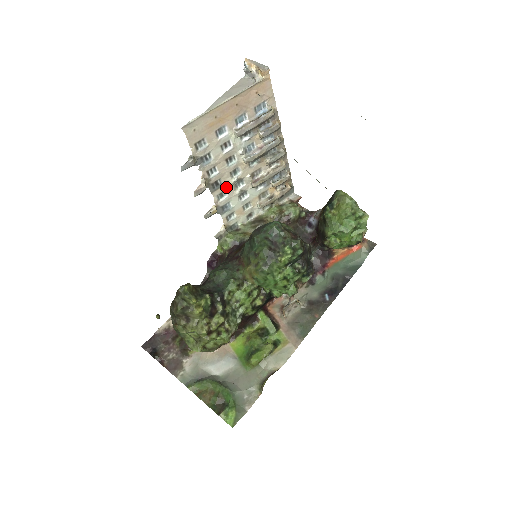
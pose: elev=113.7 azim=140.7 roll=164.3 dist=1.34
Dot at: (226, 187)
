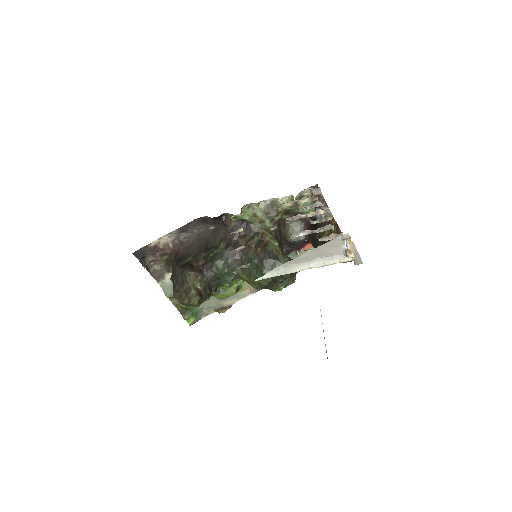
Dot at: occluded
